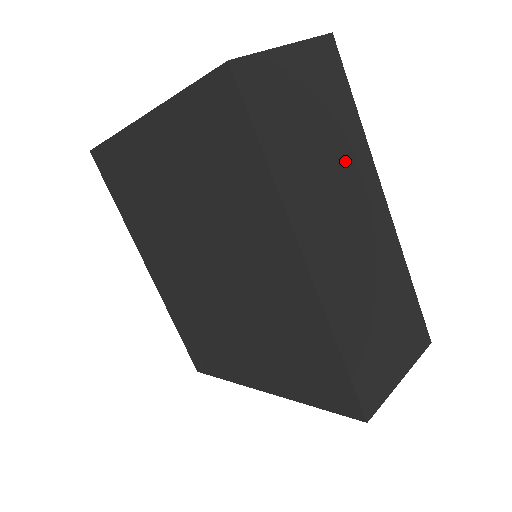
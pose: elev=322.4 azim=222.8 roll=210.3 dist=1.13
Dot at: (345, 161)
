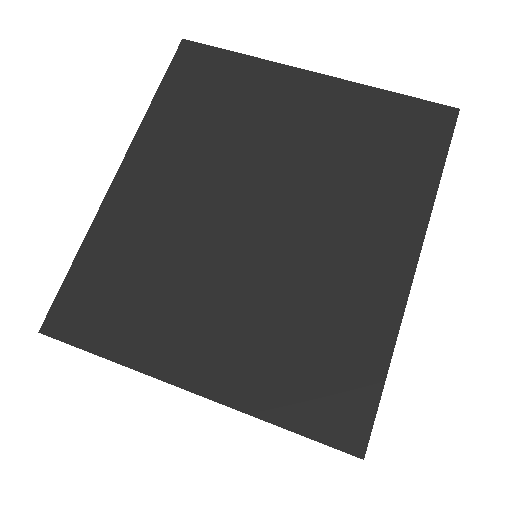
Dot at: occluded
